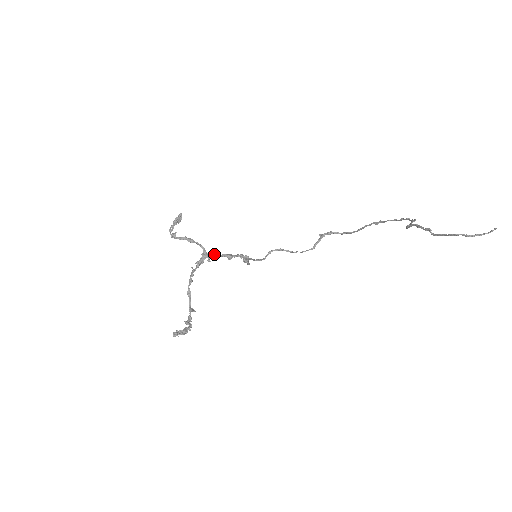
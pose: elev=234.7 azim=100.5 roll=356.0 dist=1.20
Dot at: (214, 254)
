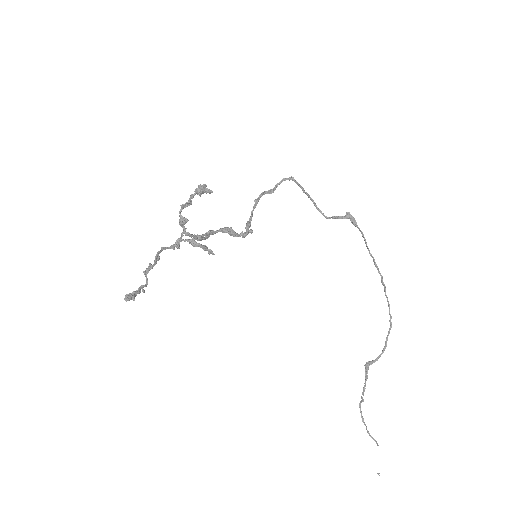
Dot at: occluded
